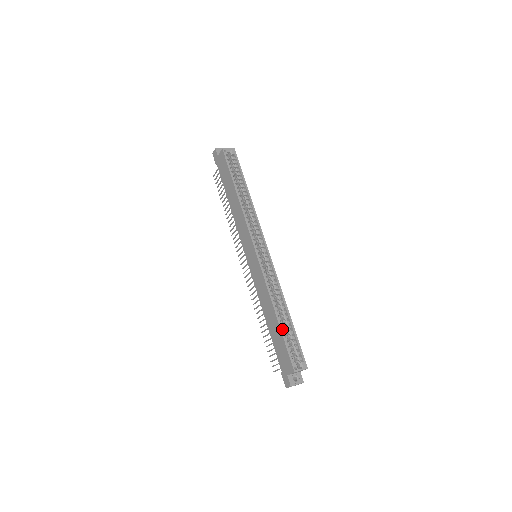
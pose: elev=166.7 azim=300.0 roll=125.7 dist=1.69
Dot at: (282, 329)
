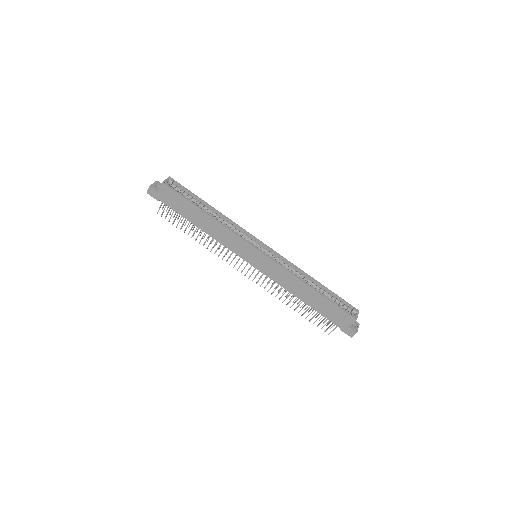
Dot at: (325, 296)
